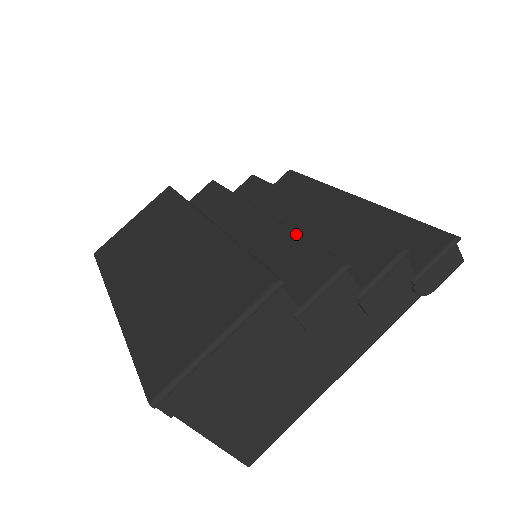
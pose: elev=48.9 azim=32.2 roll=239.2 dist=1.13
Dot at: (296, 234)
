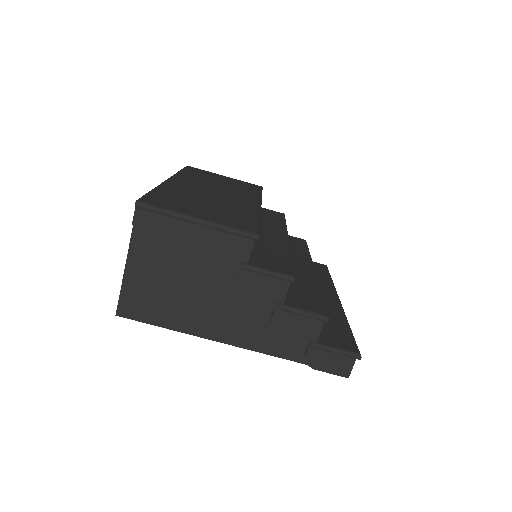
Dot at: (290, 254)
